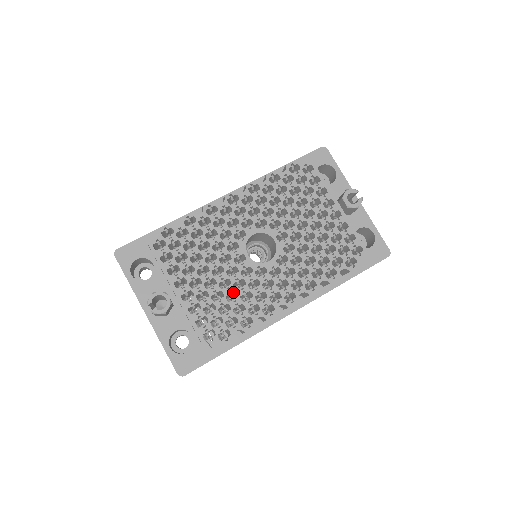
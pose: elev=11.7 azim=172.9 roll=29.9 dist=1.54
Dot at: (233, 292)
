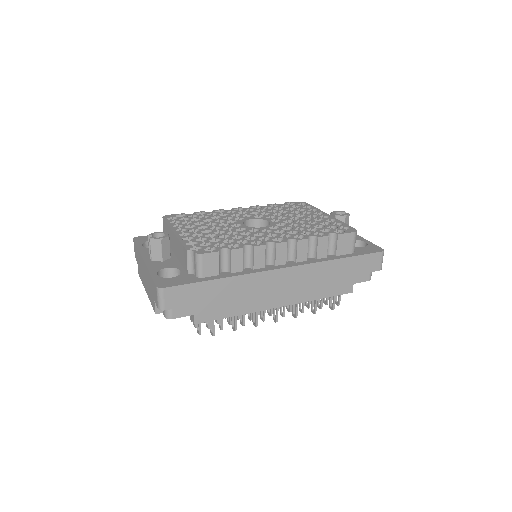
Dot at: occluded
